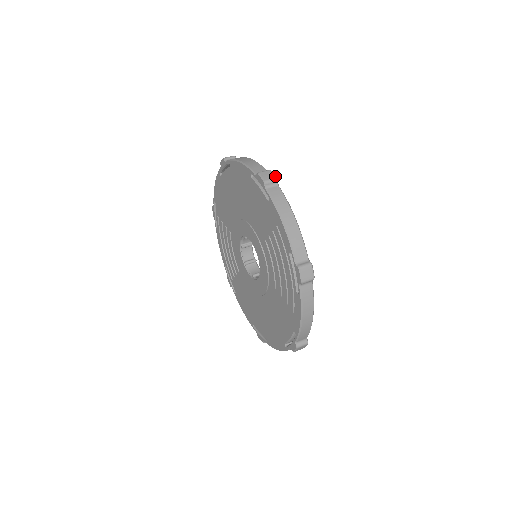
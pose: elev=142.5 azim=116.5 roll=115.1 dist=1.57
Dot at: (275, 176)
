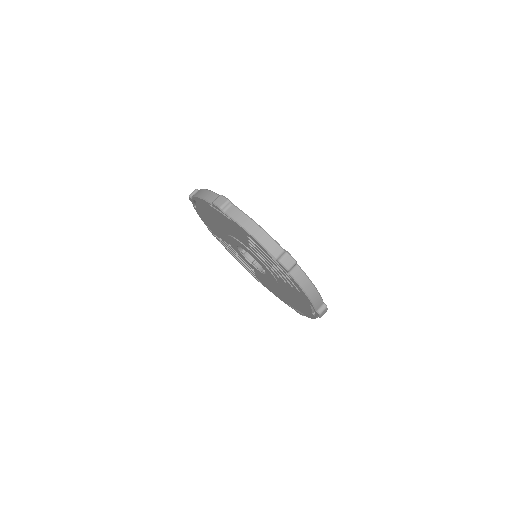
Dot at: (226, 198)
